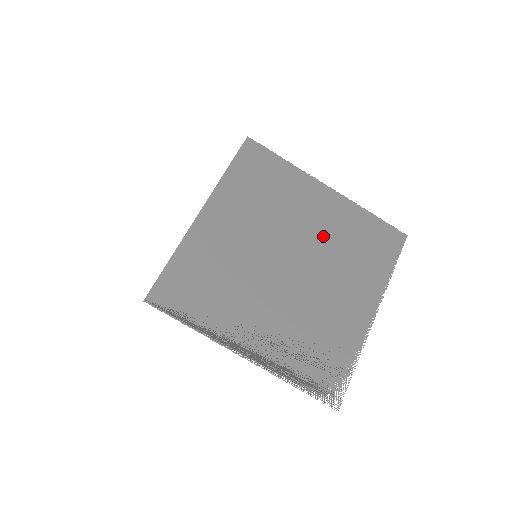
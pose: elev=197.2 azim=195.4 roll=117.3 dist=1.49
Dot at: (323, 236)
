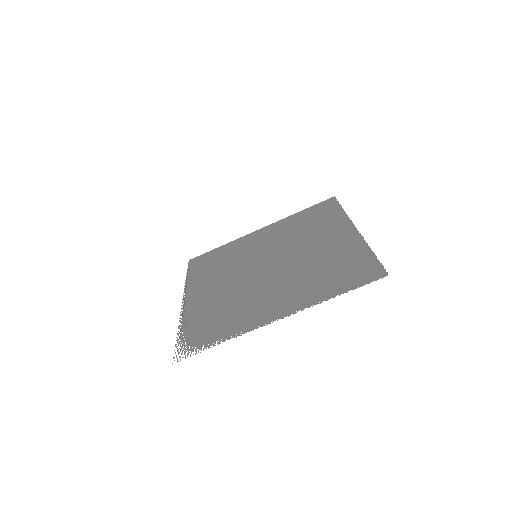
Dot at: (310, 256)
